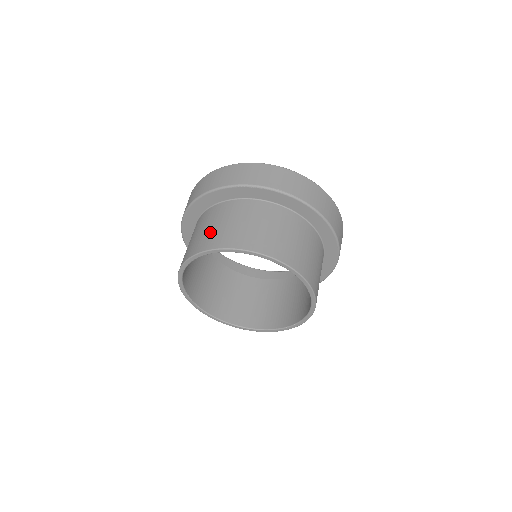
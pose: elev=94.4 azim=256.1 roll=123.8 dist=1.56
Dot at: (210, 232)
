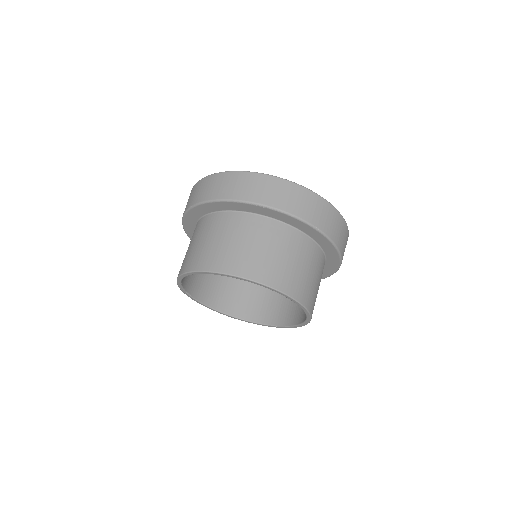
Dot at: (222, 249)
